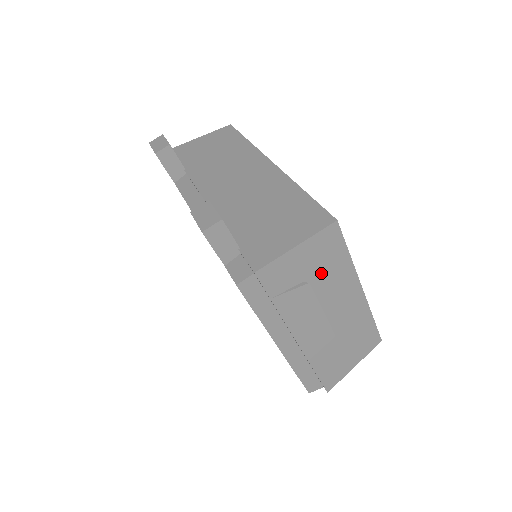
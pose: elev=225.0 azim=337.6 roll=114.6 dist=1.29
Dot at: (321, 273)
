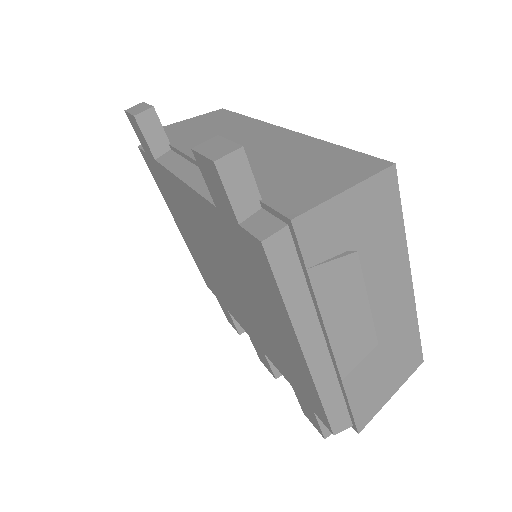
Dot at: (369, 242)
